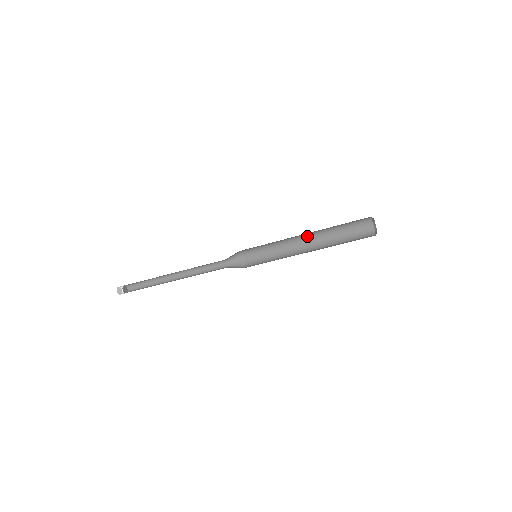
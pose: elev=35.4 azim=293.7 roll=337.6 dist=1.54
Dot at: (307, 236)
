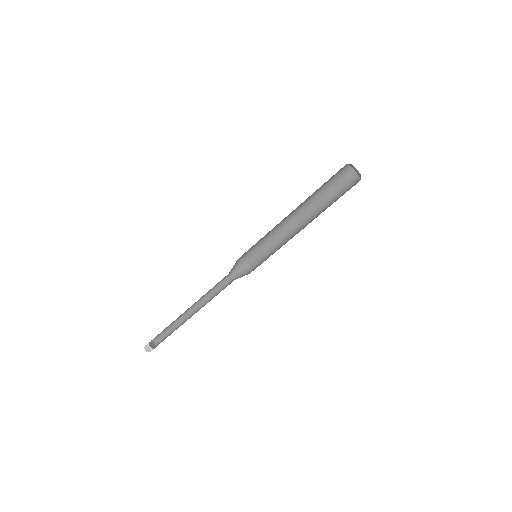
Dot at: (302, 220)
